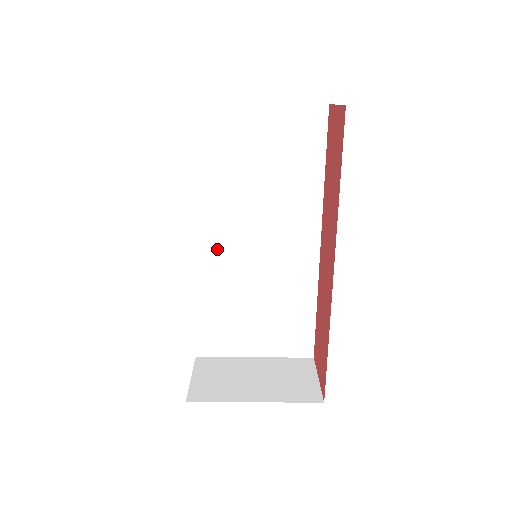
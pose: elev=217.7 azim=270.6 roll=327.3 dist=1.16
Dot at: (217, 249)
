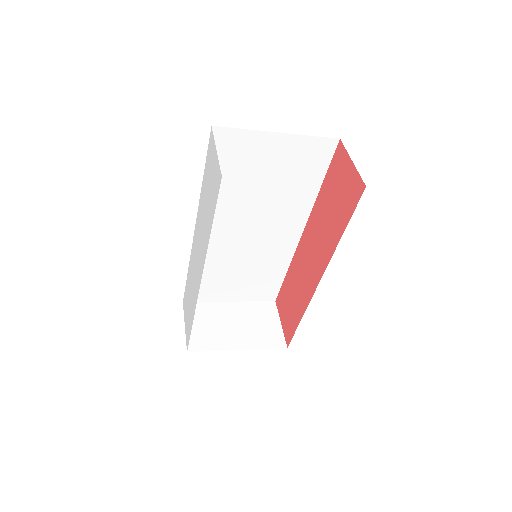
Dot at: (216, 235)
